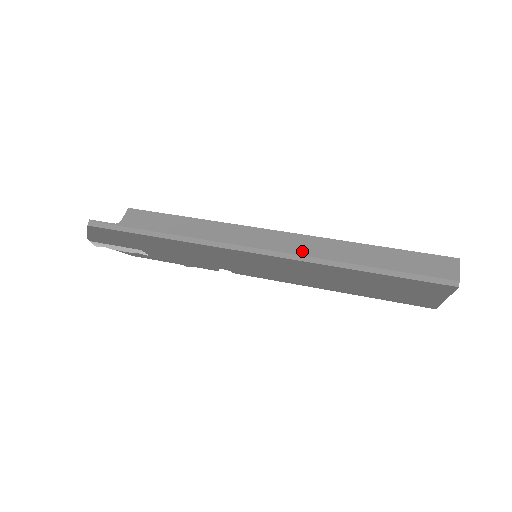
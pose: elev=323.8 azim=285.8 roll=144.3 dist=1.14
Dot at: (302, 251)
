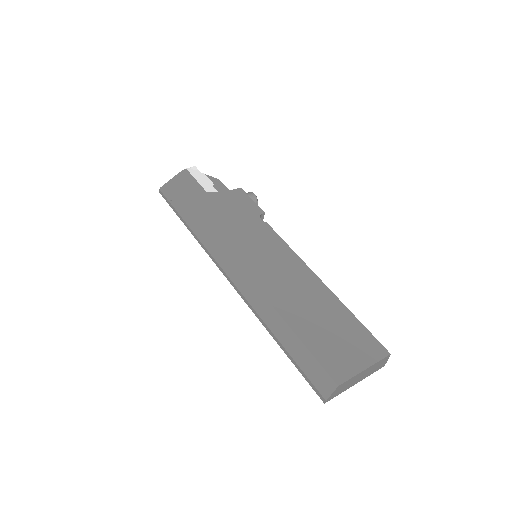
Dot at: (249, 299)
